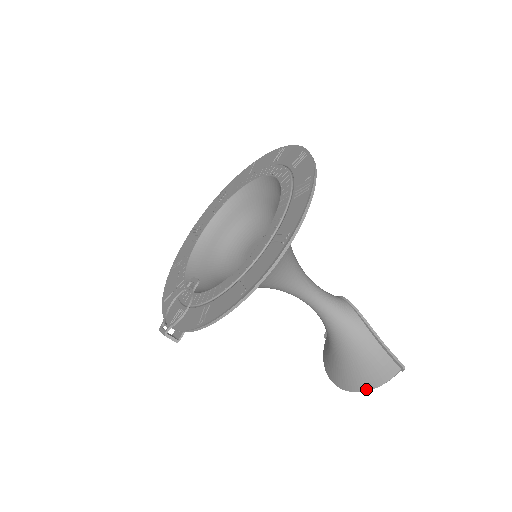
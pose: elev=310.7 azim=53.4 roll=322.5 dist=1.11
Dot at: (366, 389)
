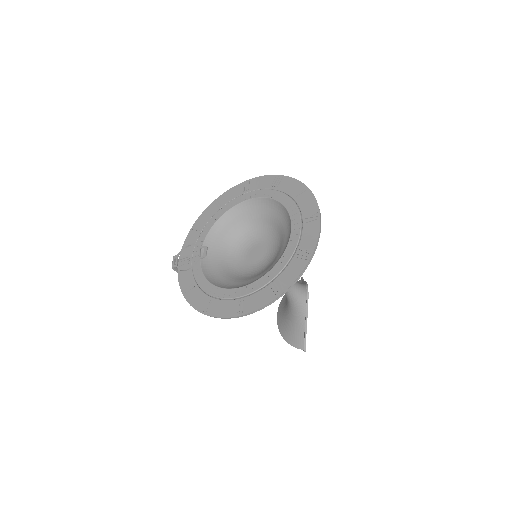
Dot at: (283, 337)
